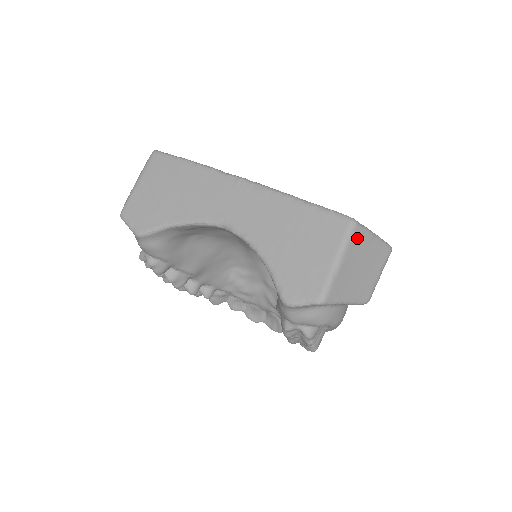
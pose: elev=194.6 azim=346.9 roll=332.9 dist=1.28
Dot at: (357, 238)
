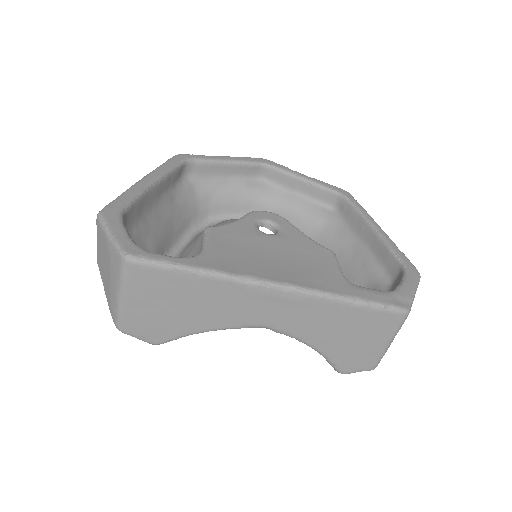
Dot at: occluded
